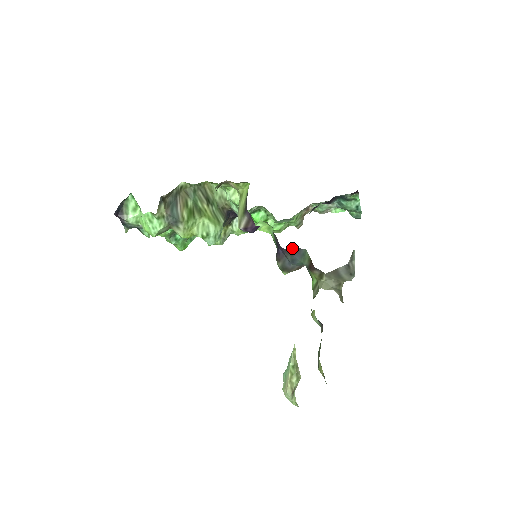
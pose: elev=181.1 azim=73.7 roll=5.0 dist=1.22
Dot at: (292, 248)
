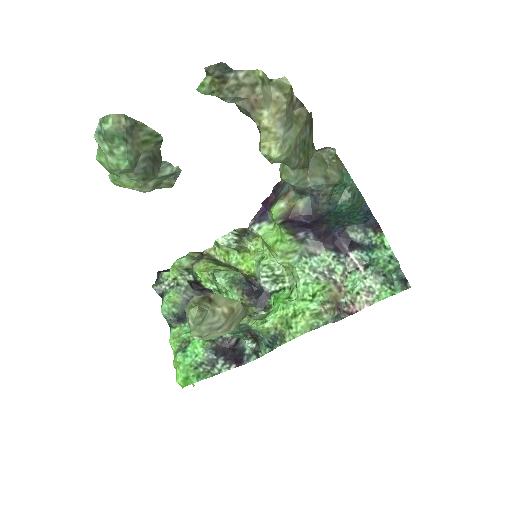
Dot at: occluded
